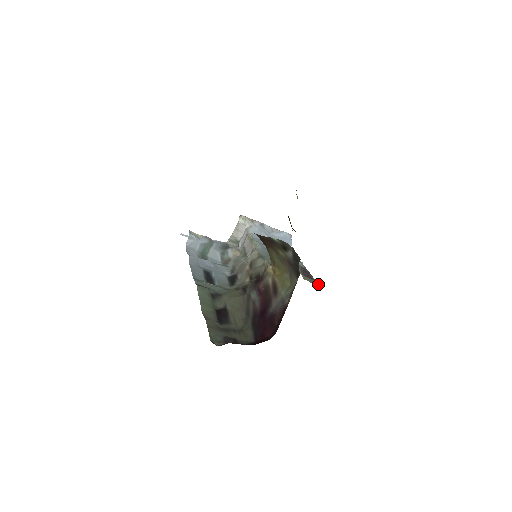
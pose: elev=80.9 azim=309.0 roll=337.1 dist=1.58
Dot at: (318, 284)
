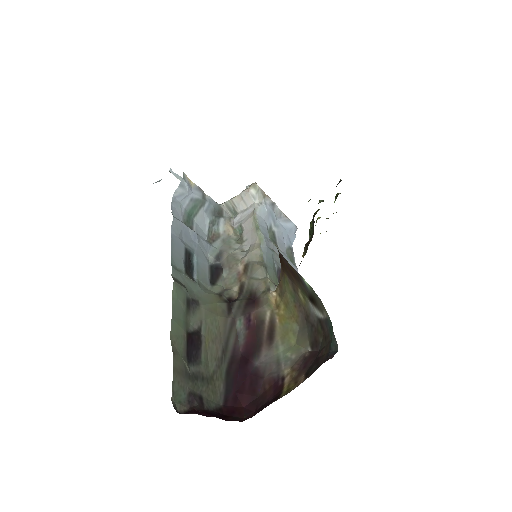
Dot at: occluded
